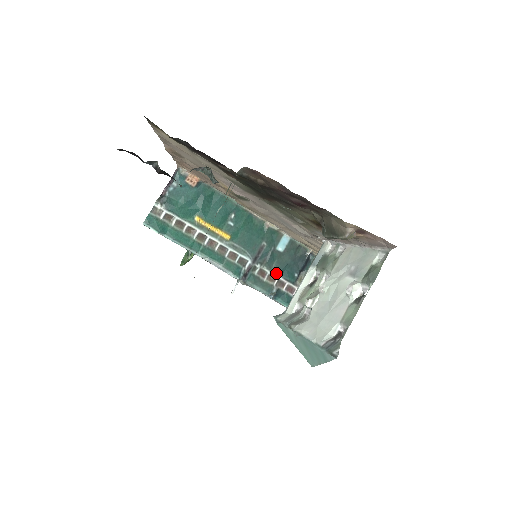
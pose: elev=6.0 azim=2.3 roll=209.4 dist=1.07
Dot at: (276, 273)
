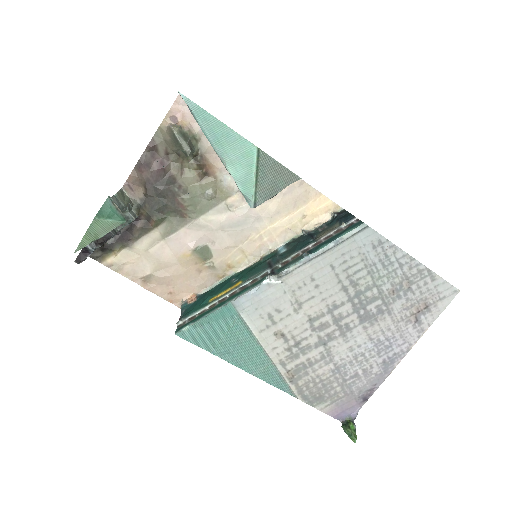
Dot at: (294, 253)
